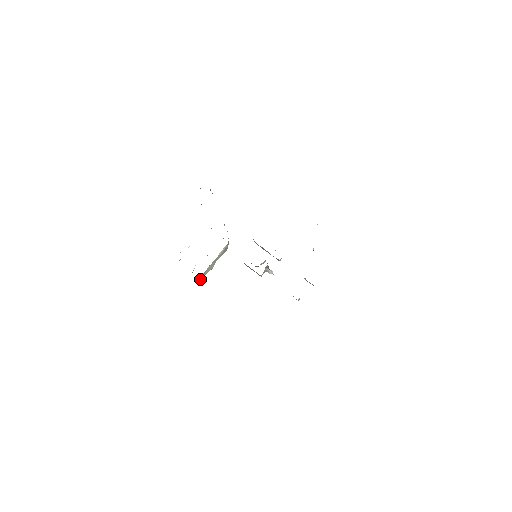
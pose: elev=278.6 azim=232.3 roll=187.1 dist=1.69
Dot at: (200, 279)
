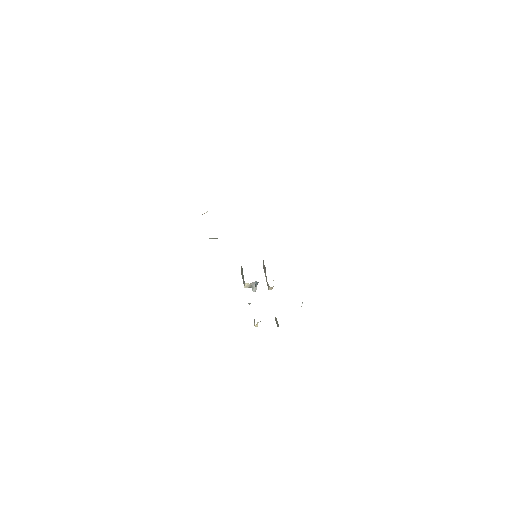
Dot at: occluded
